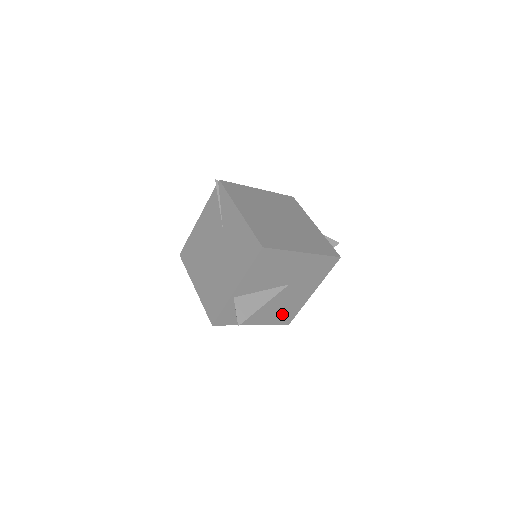
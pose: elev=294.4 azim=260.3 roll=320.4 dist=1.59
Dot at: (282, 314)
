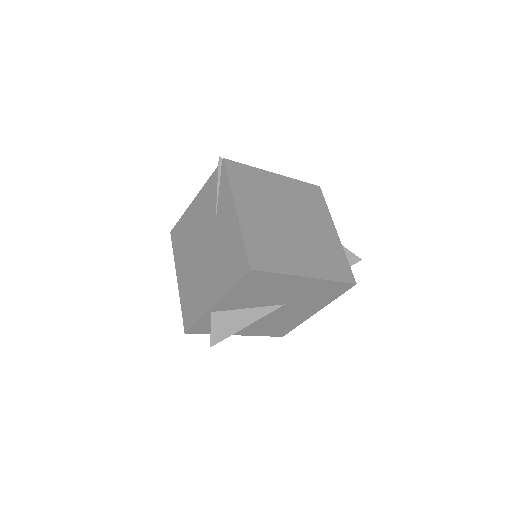
Dot at: (274, 328)
